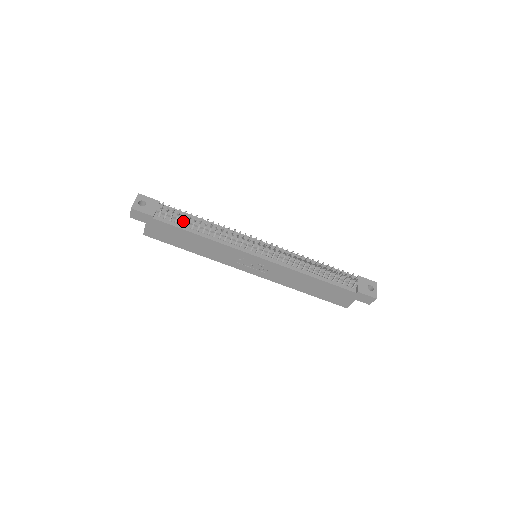
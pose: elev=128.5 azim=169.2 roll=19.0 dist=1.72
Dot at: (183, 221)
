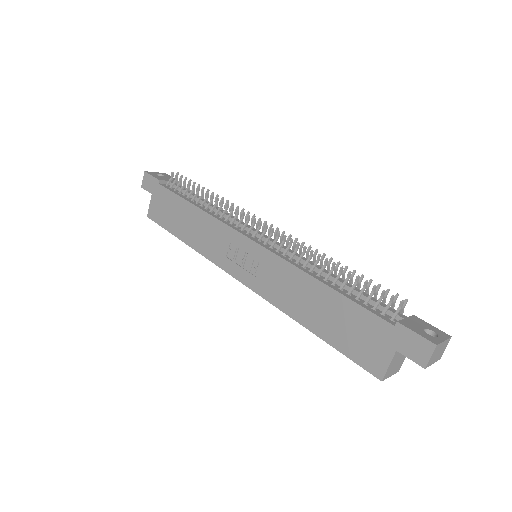
Dot at: (188, 194)
